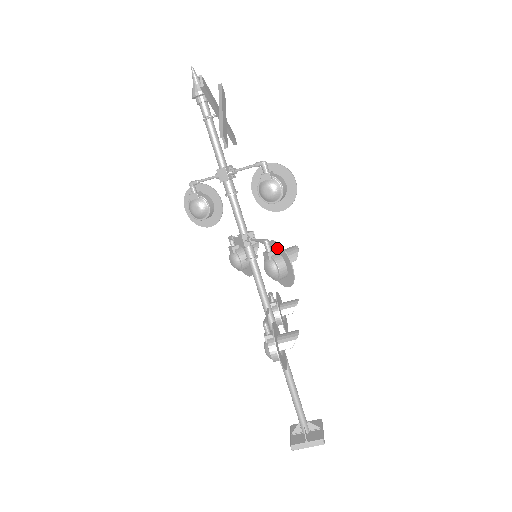
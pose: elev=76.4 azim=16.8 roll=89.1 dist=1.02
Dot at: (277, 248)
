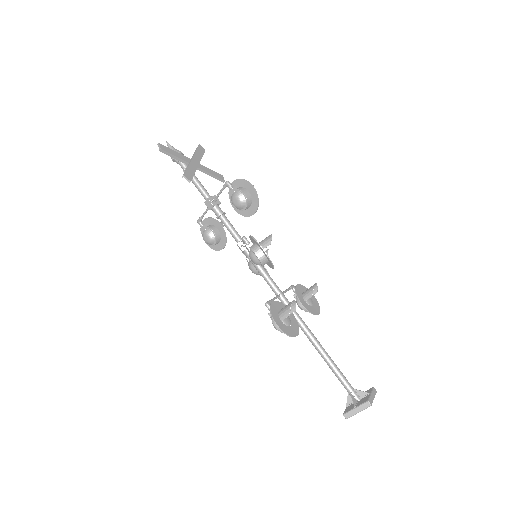
Dot at: (253, 240)
